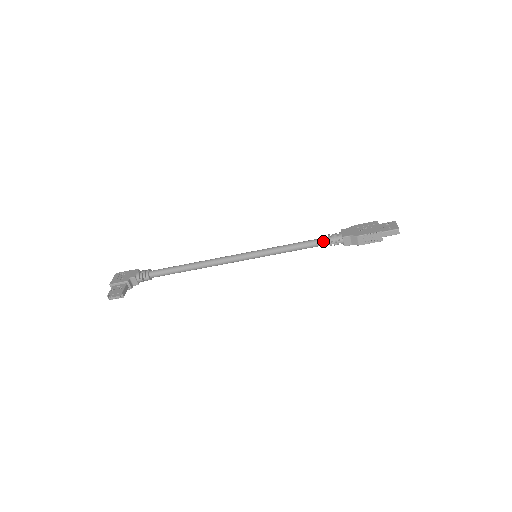
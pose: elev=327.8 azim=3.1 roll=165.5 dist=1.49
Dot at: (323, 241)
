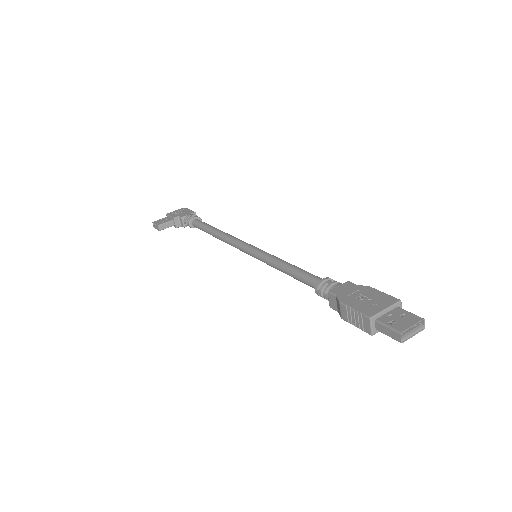
Dot at: (314, 282)
